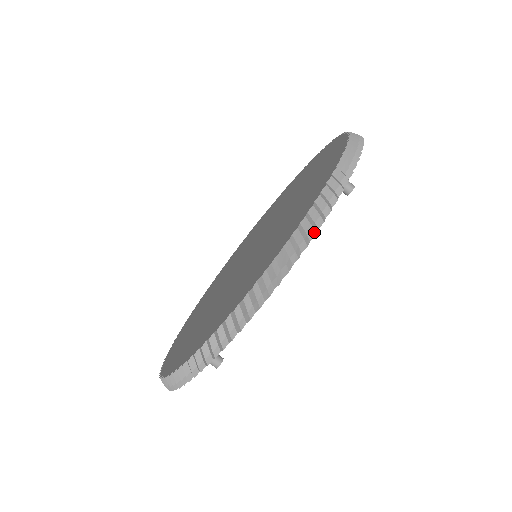
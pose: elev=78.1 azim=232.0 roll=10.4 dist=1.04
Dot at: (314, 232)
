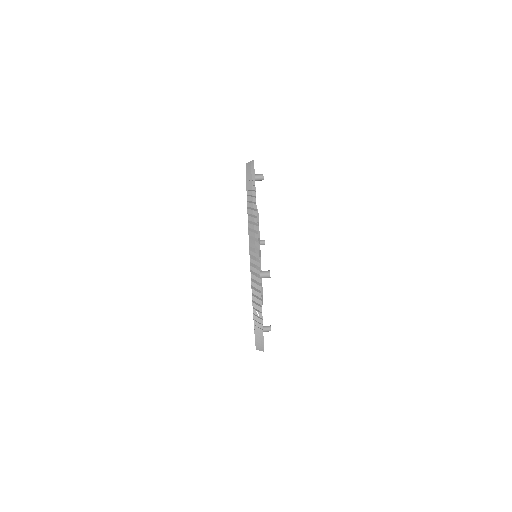
Dot at: (253, 177)
